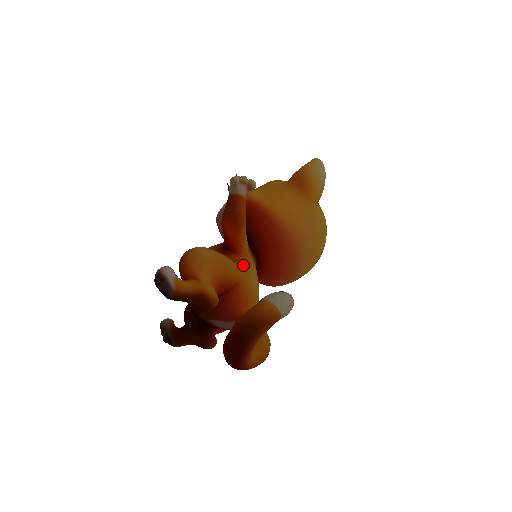
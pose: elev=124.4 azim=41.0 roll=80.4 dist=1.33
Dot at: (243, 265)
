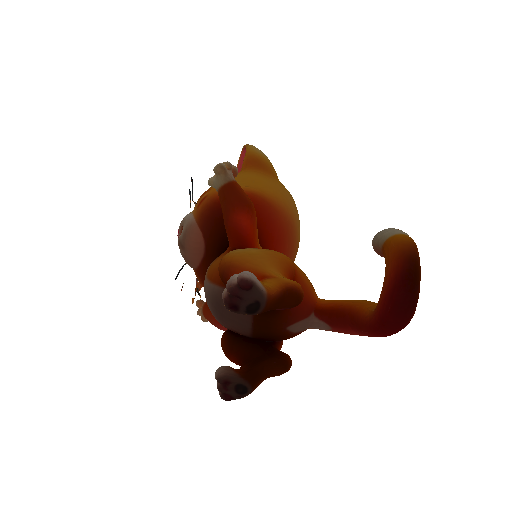
Dot at: occluded
